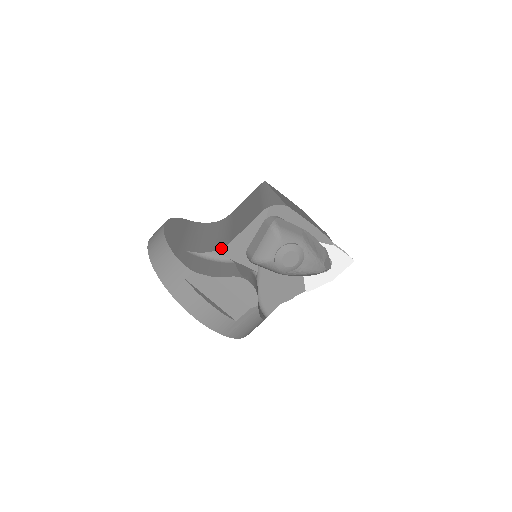
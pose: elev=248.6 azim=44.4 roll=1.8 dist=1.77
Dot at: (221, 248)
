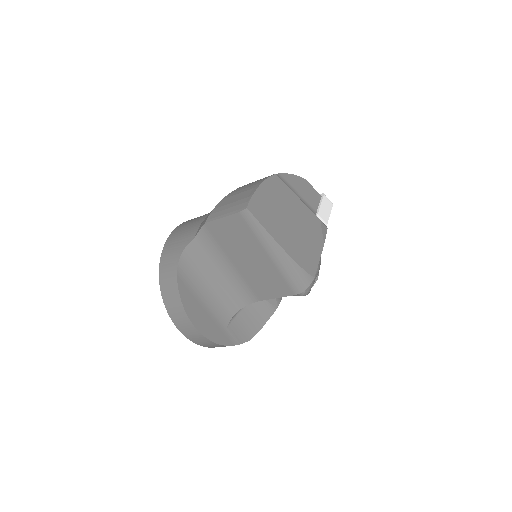
Dot at: occluded
